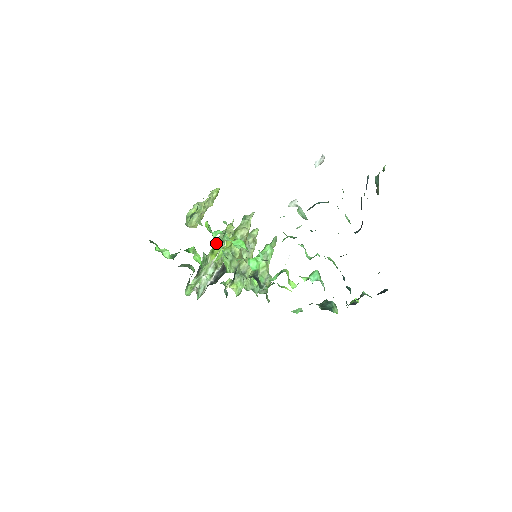
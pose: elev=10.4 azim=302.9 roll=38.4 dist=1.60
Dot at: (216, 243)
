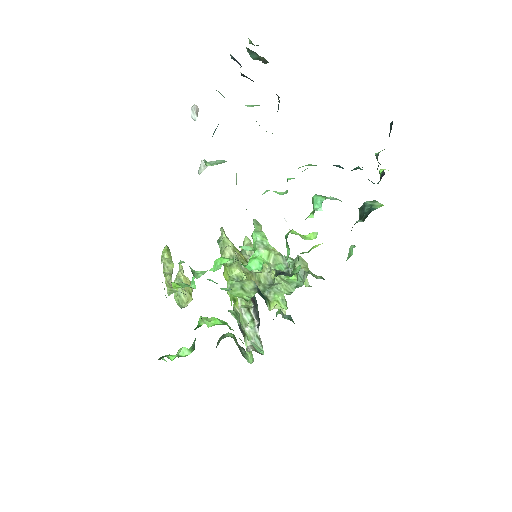
Dot at: occluded
